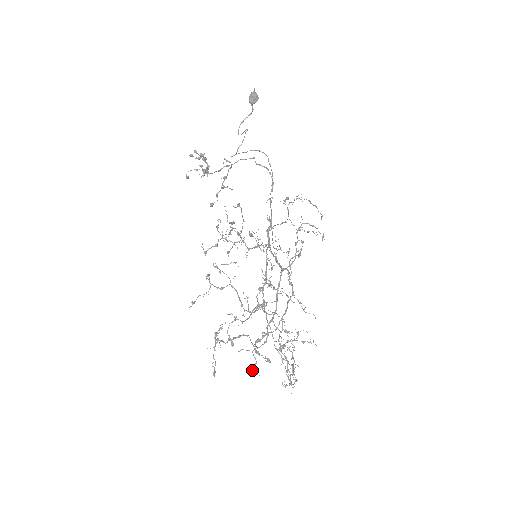
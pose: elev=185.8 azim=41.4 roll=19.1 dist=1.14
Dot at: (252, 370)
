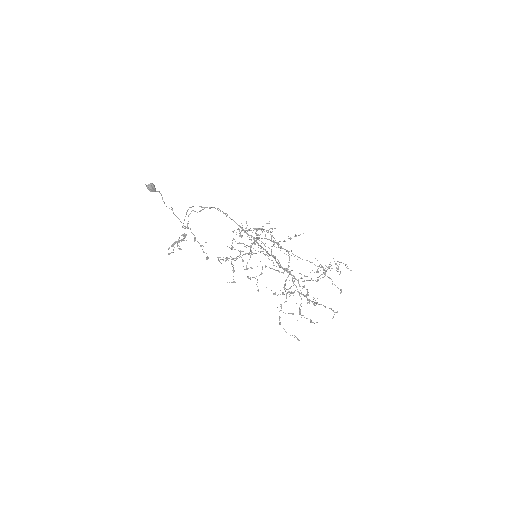
Dot at: occluded
